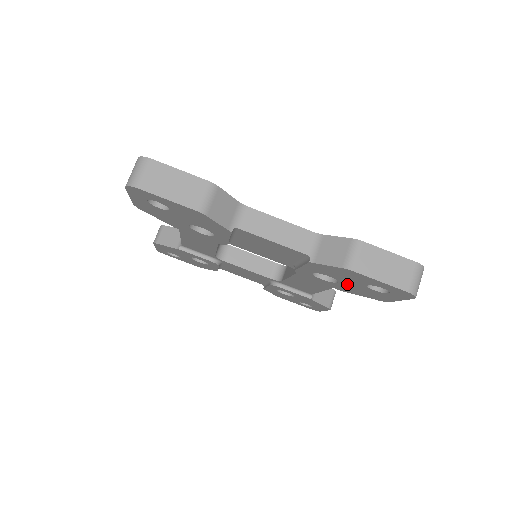
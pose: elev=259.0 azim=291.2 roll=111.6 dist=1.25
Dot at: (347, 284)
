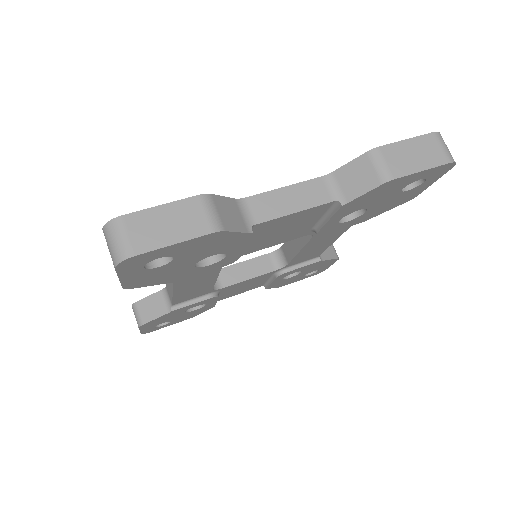
Dot at: (377, 206)
